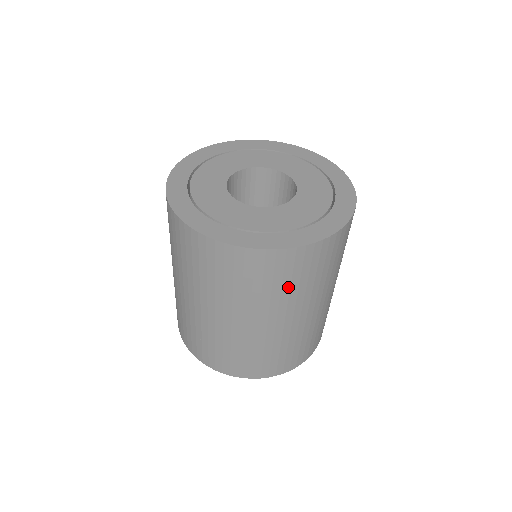
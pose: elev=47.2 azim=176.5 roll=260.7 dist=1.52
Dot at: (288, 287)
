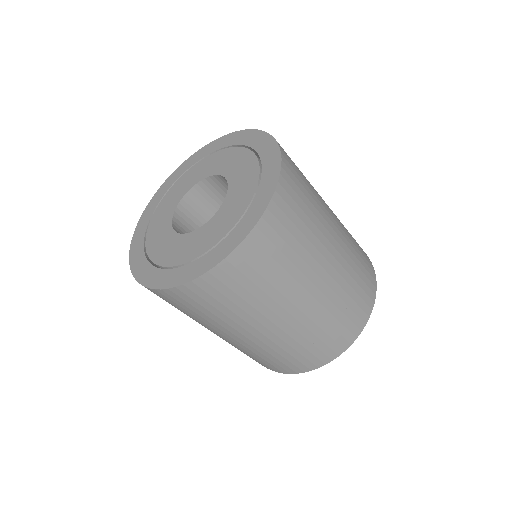
Dot at: (204, 314)
